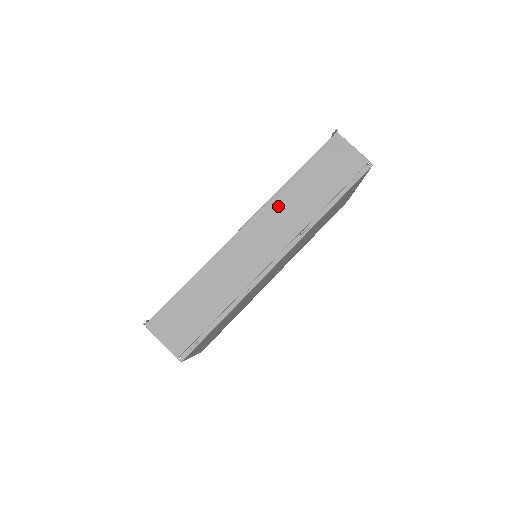
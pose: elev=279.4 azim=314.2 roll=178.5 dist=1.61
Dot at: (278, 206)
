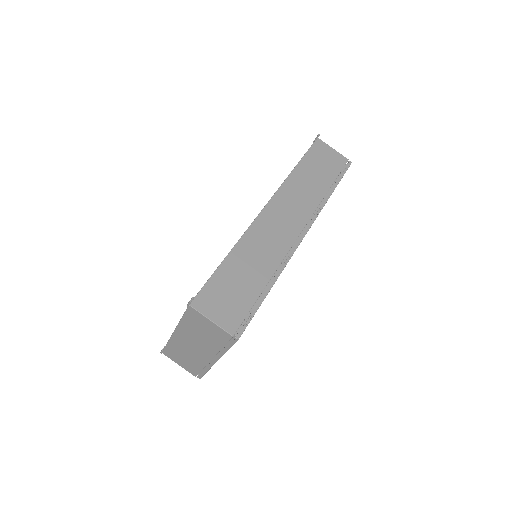
Dot at: (290, 191)
